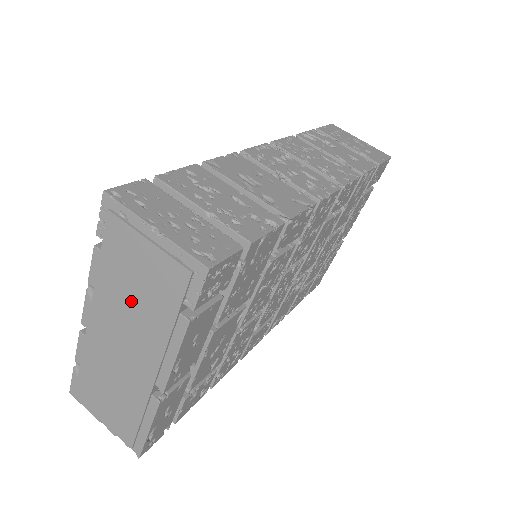
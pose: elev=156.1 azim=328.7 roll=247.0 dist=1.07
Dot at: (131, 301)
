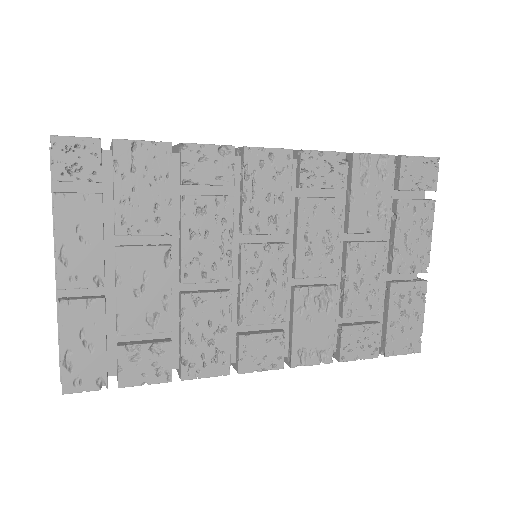
Dot at: occluded
